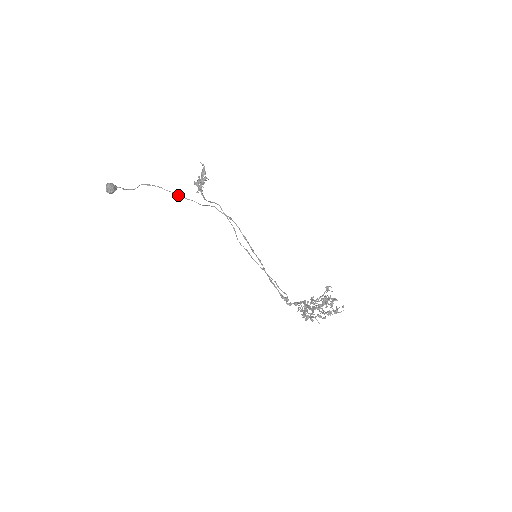
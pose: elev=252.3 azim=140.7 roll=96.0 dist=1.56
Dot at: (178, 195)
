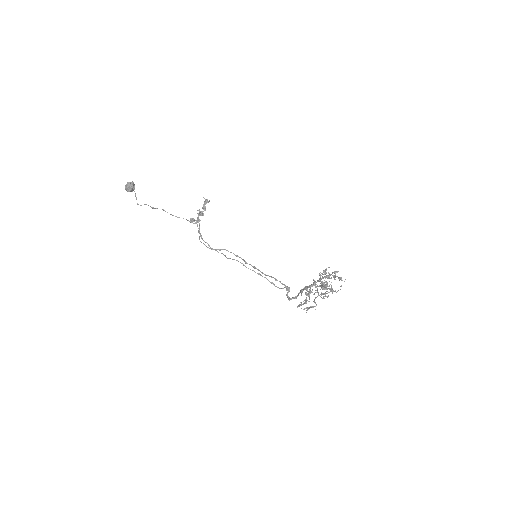
Dot at: occluded
